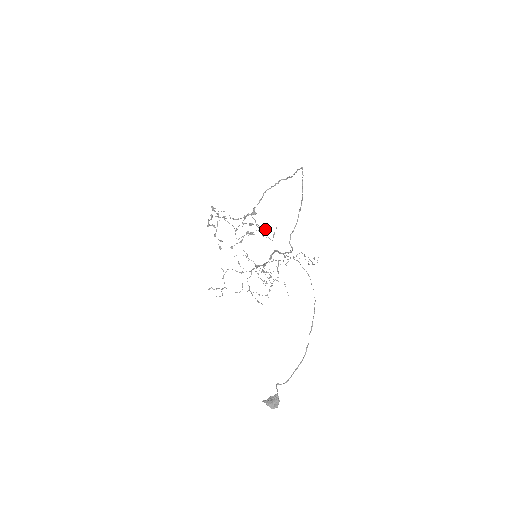
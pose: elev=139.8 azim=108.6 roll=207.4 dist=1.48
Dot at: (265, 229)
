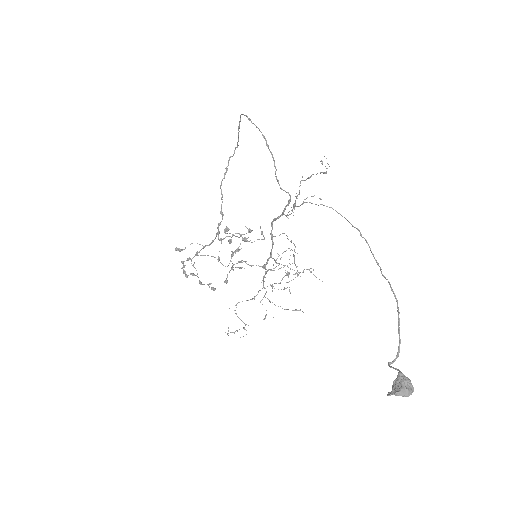
Dot at: (248, 230)
